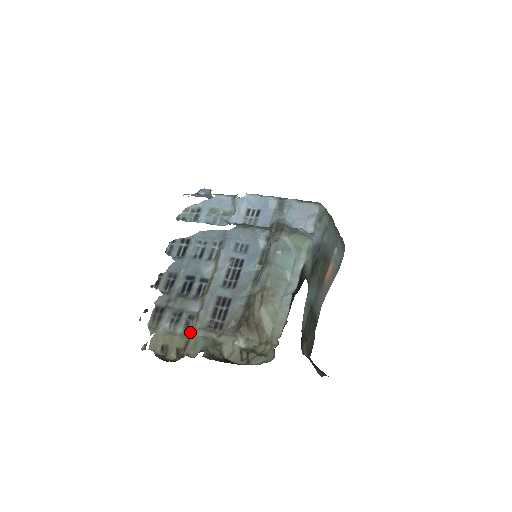
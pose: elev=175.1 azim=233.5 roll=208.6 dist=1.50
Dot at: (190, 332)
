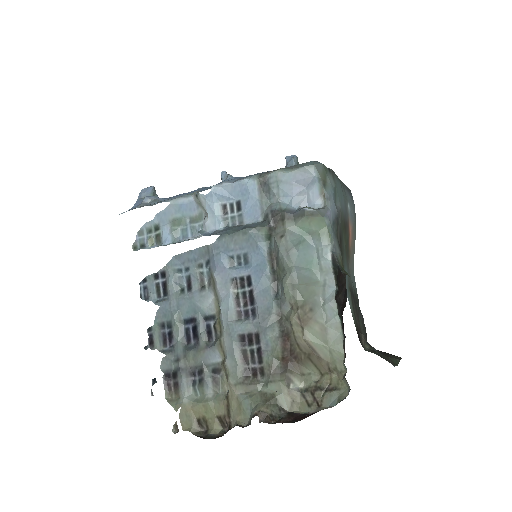
Dot at: (224, 390)
